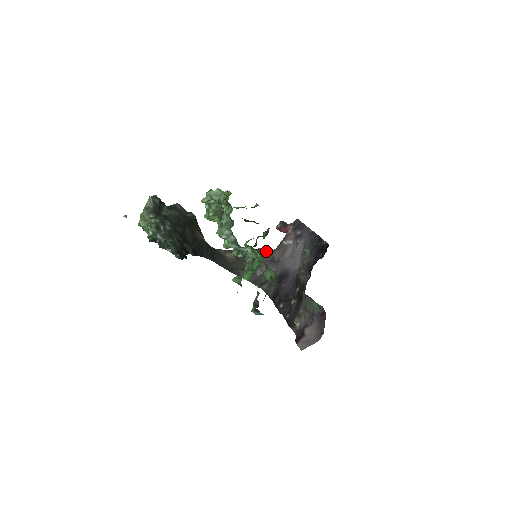
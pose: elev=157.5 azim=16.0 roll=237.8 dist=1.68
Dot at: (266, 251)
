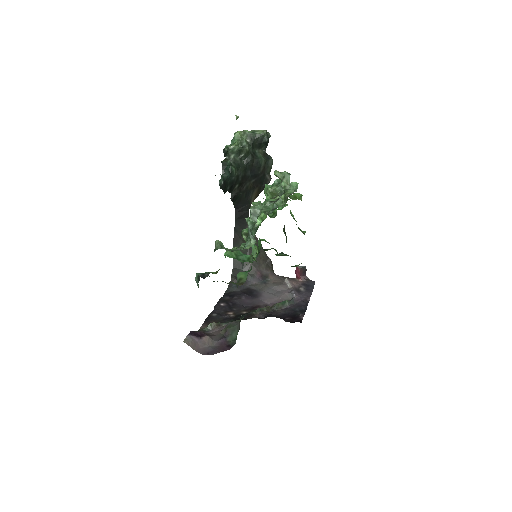
Dot at: (270, 267)
